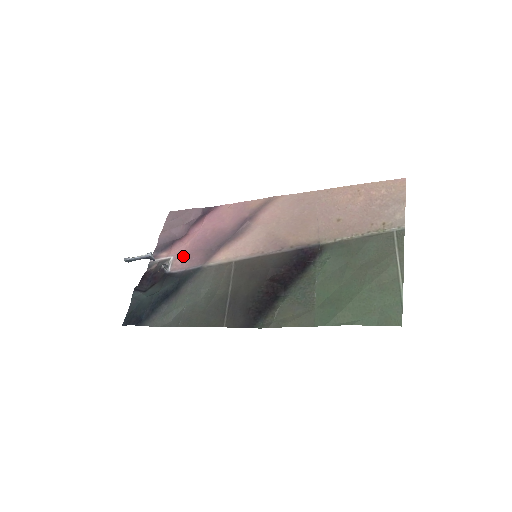
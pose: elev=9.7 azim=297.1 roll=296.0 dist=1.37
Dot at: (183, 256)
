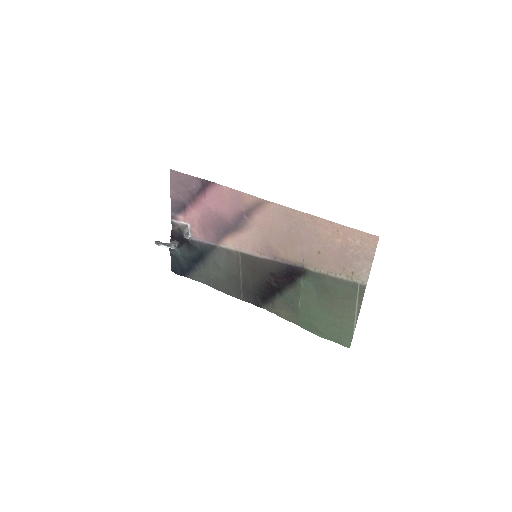
Dot at: (198, 227)
